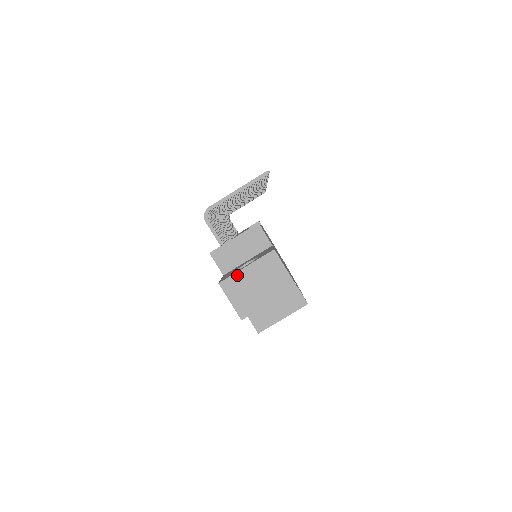
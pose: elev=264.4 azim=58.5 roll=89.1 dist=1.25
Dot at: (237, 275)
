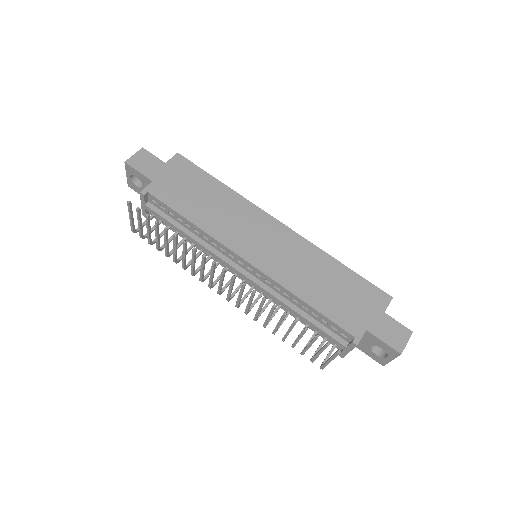
Dot at: occluded
